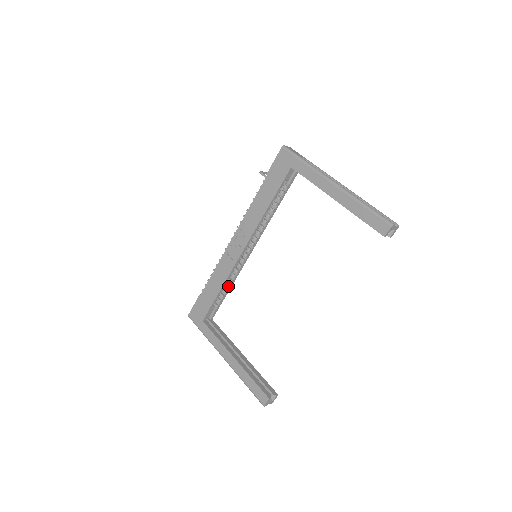
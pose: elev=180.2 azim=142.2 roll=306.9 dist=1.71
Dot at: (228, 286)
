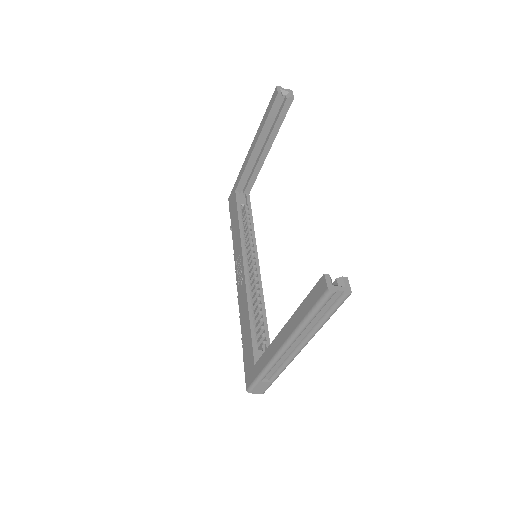
Dot at: (260, 313)
